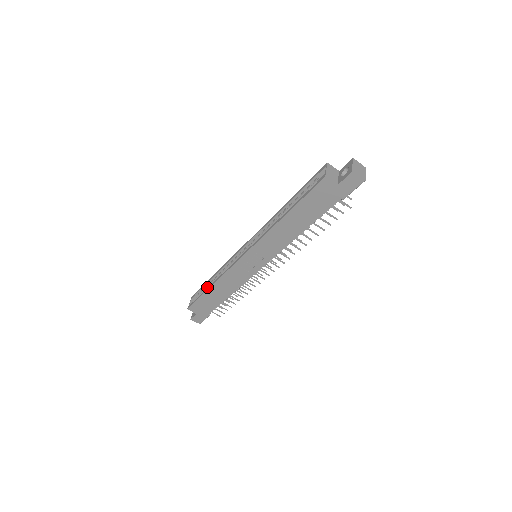
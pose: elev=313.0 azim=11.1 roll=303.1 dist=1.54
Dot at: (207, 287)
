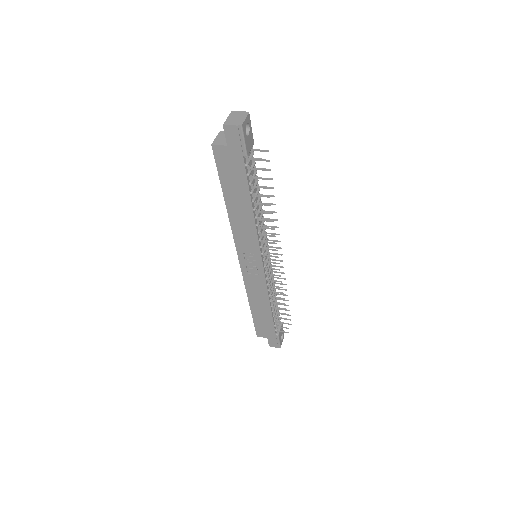
Dot at: occluded
